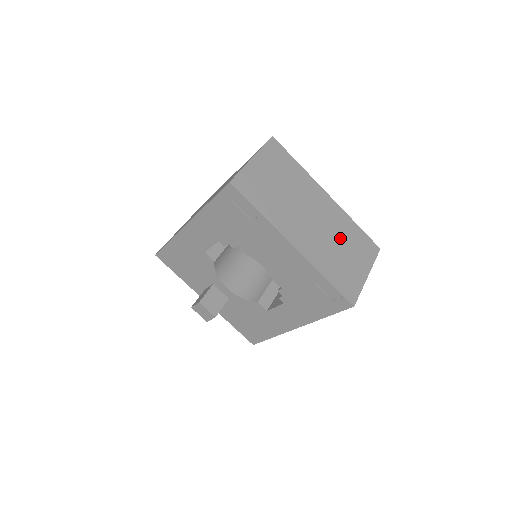
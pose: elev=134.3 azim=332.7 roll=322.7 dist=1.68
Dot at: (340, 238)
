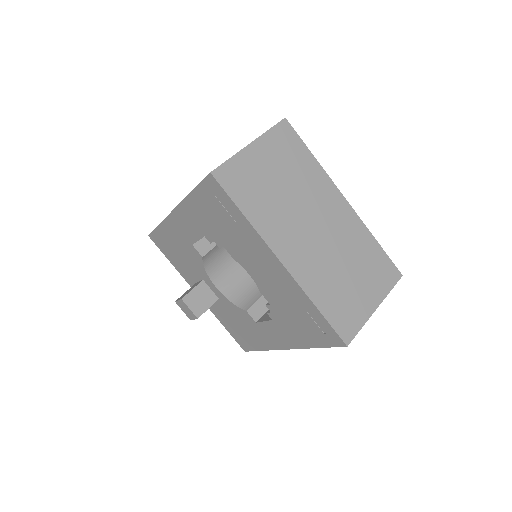
Dot at: (349, 257)
